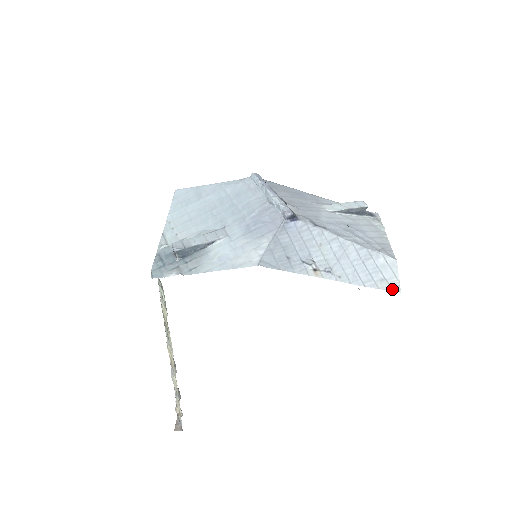
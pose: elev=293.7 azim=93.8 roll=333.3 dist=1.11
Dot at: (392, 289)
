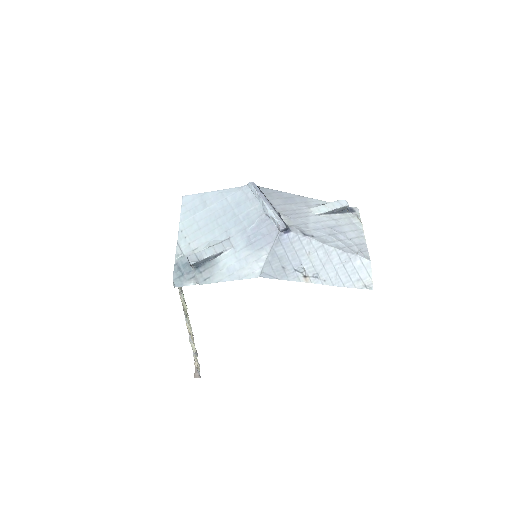
Dot at: (366, 287)
